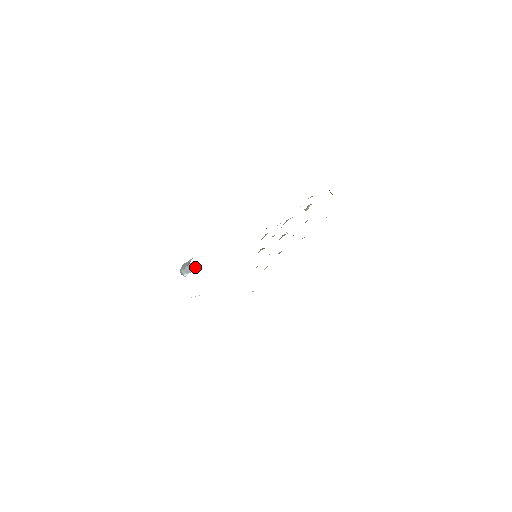
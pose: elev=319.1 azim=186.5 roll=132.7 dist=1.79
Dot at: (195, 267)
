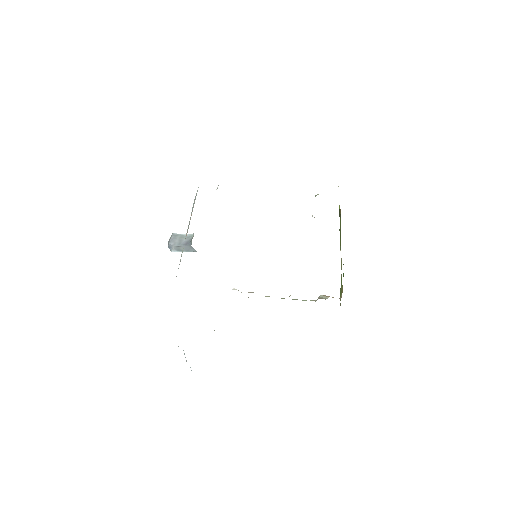
Dot at: (193, 251)
